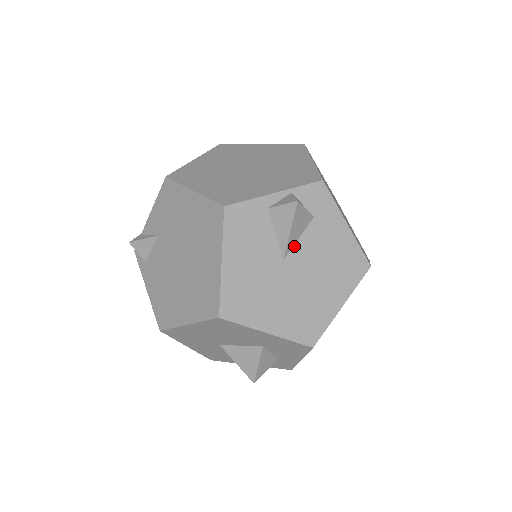
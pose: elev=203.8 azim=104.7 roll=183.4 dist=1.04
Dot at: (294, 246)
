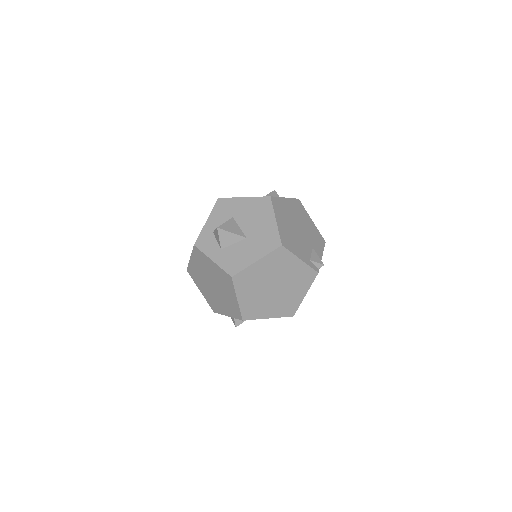
Dot at: occluded
